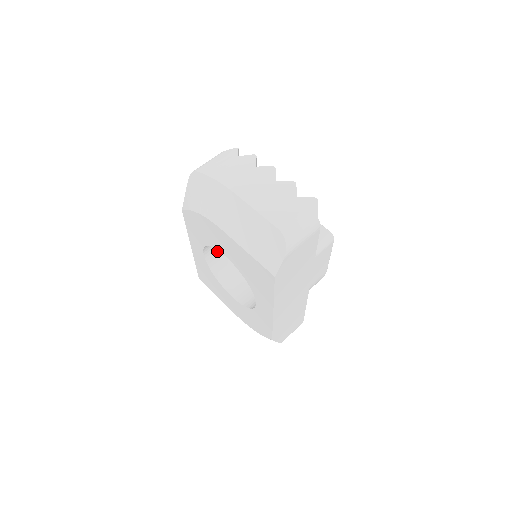
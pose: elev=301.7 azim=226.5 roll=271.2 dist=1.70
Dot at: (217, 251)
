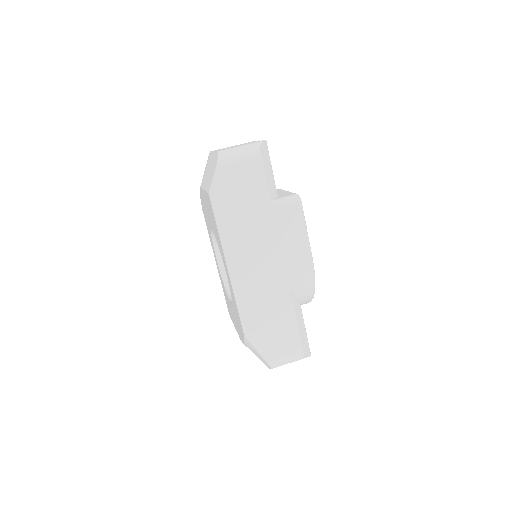
Dot at: occluded
